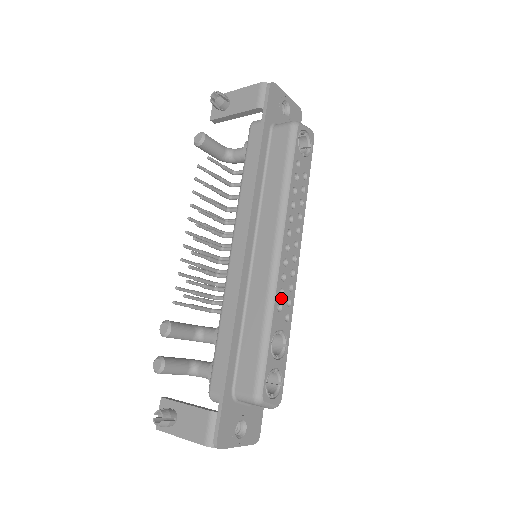
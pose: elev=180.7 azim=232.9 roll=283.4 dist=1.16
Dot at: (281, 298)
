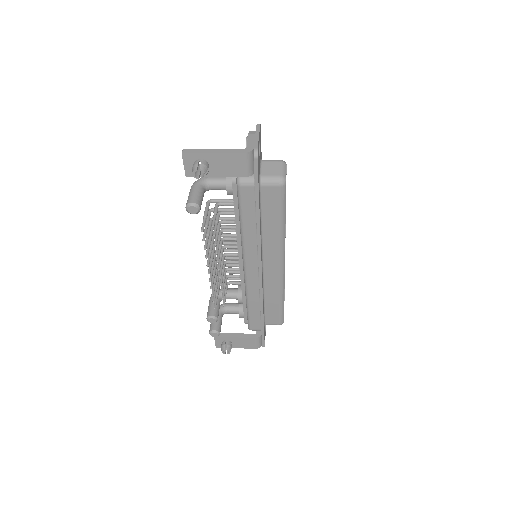
Dot at: occluded
